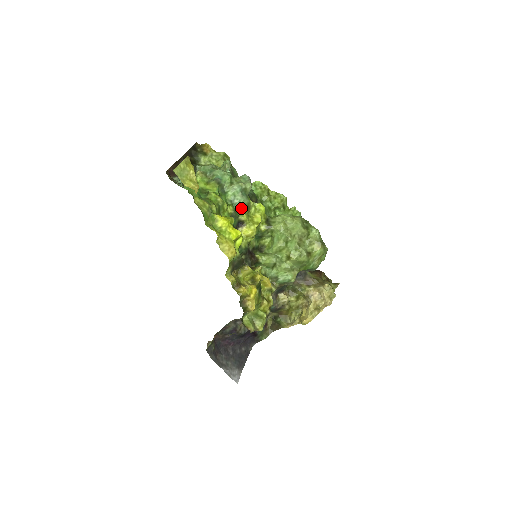
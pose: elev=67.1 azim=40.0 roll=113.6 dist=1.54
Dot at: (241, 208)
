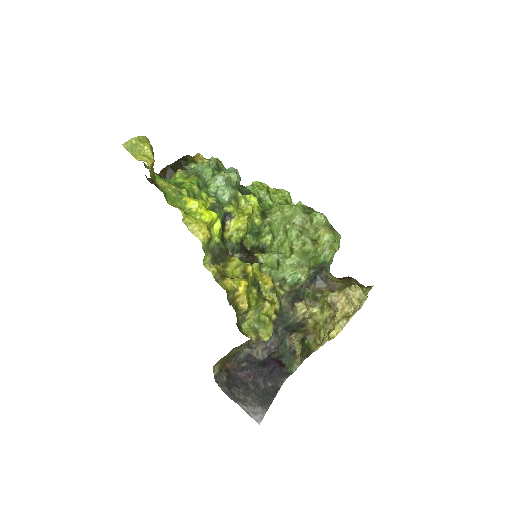
Dot at: (227, 200)
